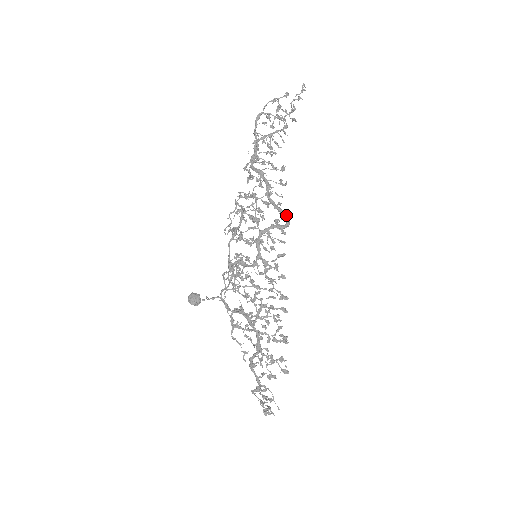
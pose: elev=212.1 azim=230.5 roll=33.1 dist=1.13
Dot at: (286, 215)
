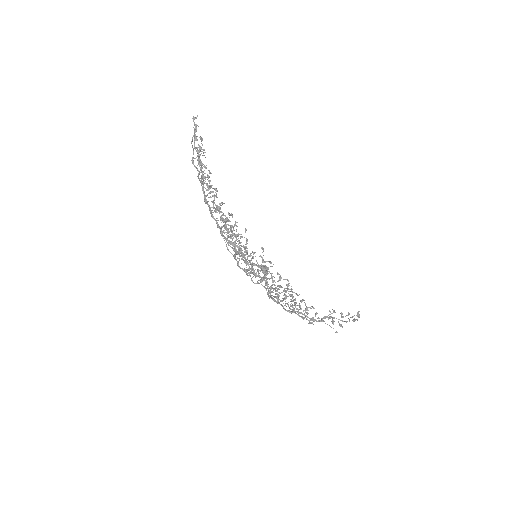
Dot at: (235, 245)
